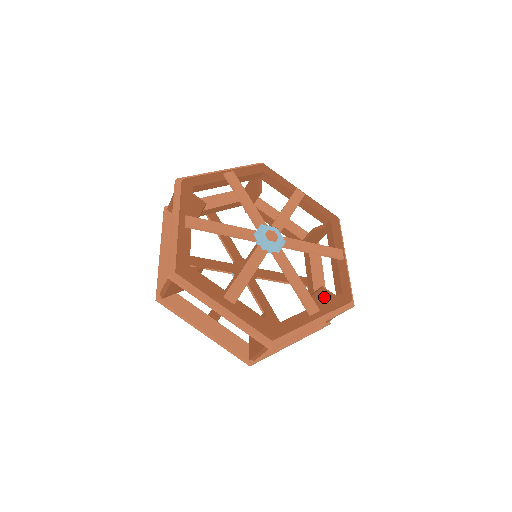
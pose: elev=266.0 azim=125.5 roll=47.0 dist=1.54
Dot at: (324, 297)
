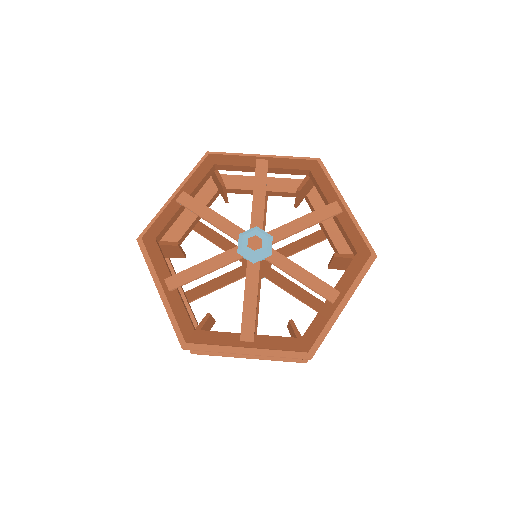
Dot at: (343, 260)
